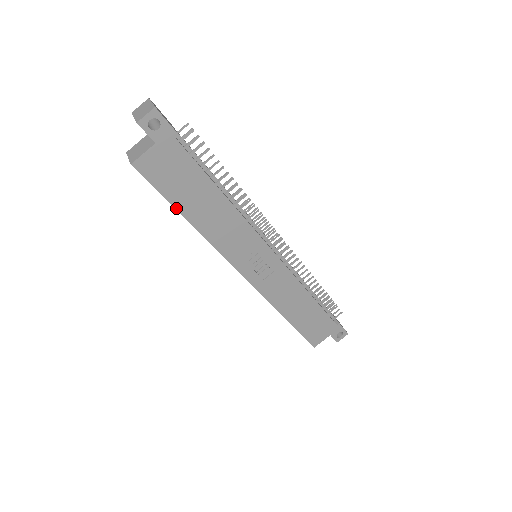
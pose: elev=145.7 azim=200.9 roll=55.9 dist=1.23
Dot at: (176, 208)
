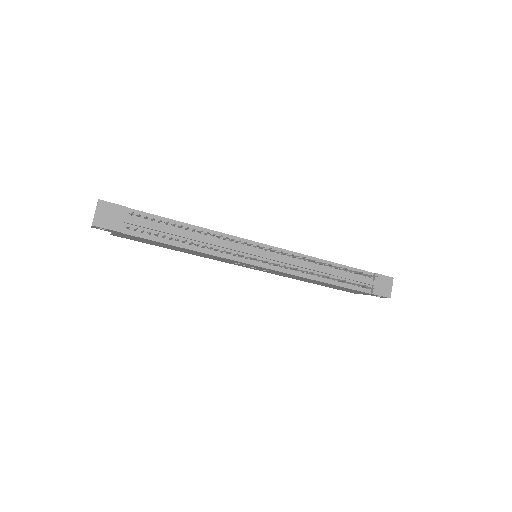
Dot at: (160, 246)
